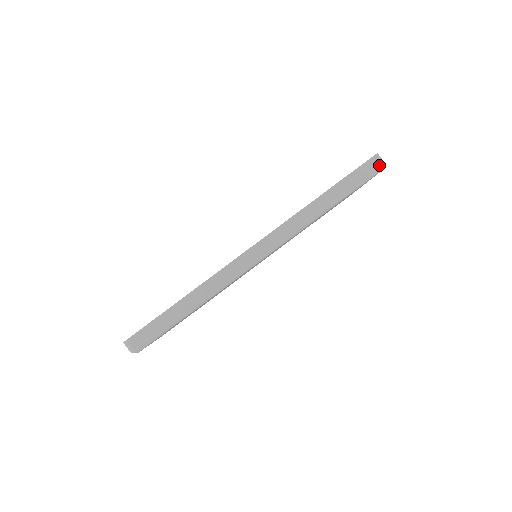
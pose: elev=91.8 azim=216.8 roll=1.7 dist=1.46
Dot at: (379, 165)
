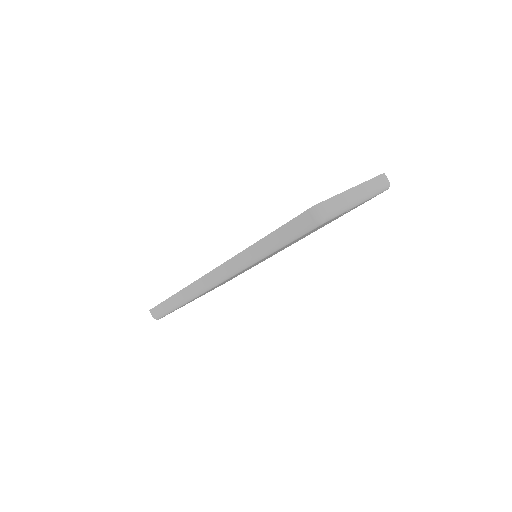
Dot at: (313, 221)
